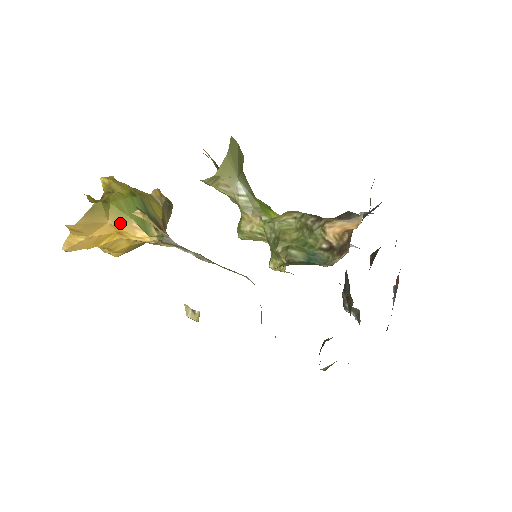
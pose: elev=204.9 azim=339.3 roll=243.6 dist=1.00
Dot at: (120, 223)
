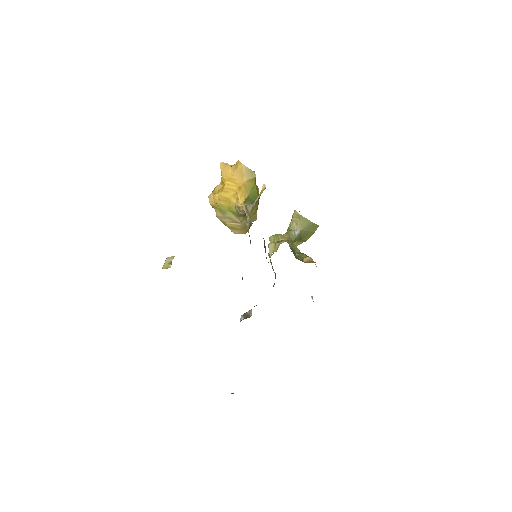
Dot at: (246, 188)
